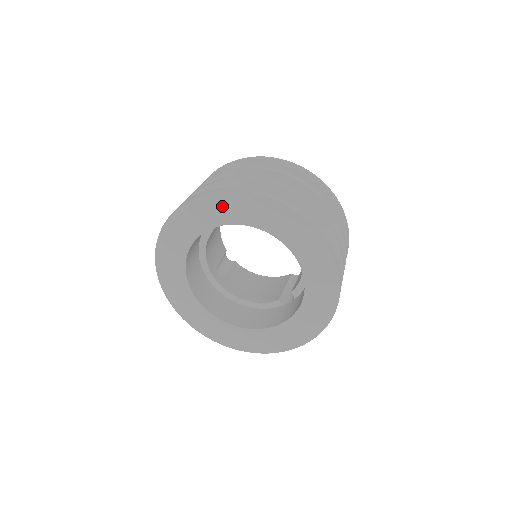
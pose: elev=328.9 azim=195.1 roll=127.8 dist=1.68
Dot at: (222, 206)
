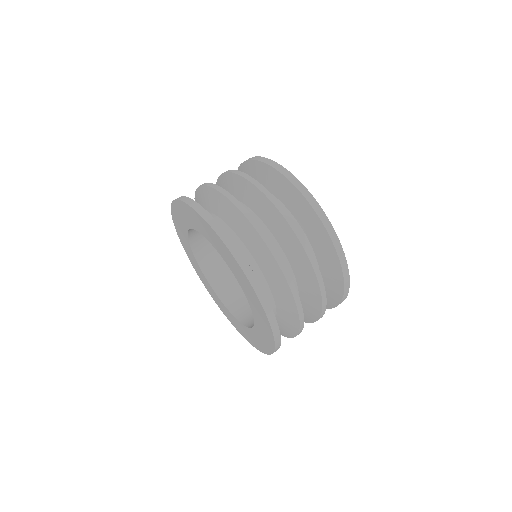
Dot at: (200, 222)
